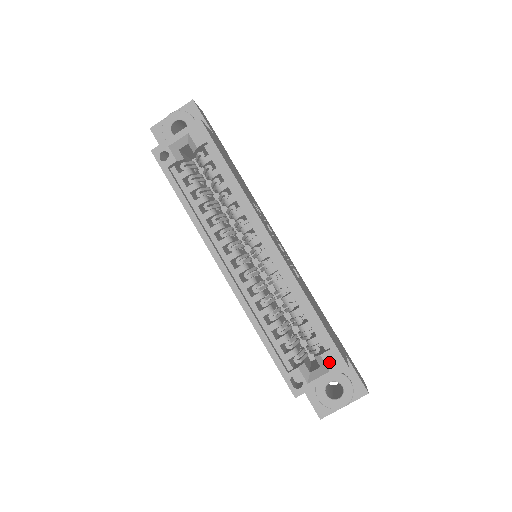
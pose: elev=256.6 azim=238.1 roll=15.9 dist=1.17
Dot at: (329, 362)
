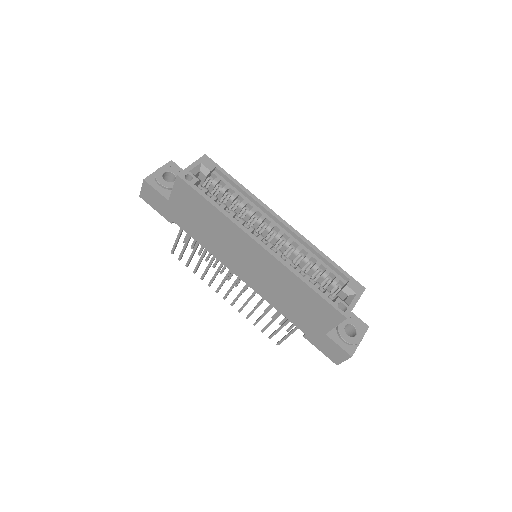
Dot at: (353, 288)
